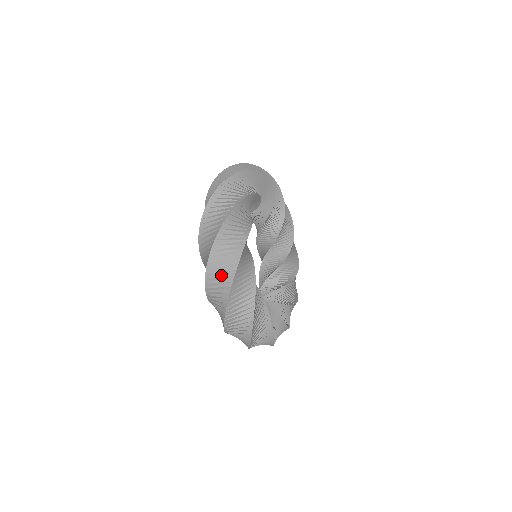
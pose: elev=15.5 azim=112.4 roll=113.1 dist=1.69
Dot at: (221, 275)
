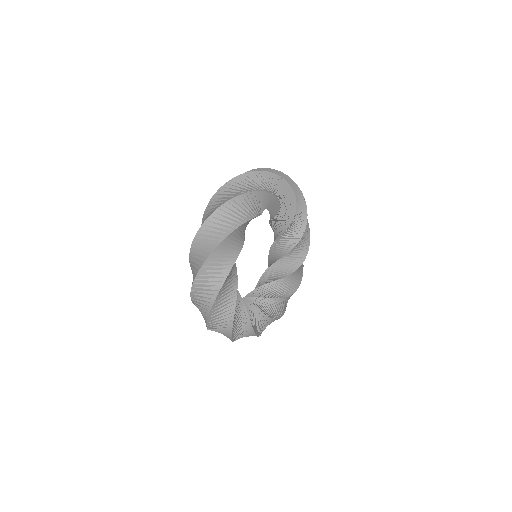
Dot at: occluded
